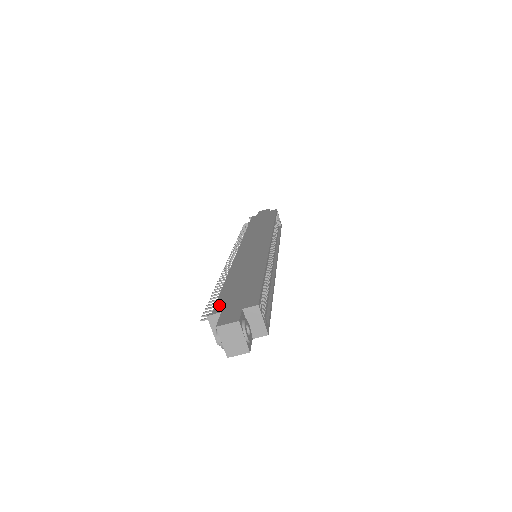
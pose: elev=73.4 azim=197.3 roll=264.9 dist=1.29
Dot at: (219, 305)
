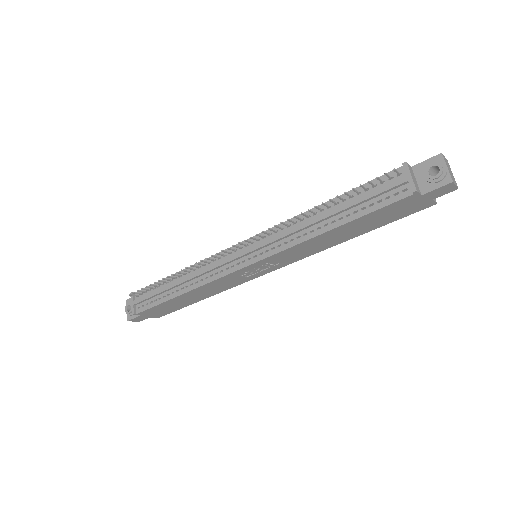
Dot at: (392, 173)
